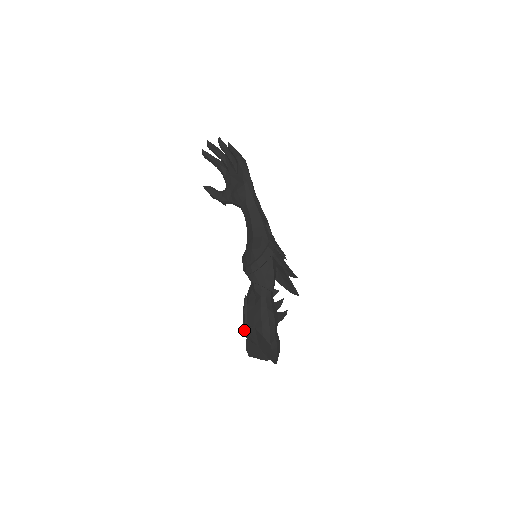
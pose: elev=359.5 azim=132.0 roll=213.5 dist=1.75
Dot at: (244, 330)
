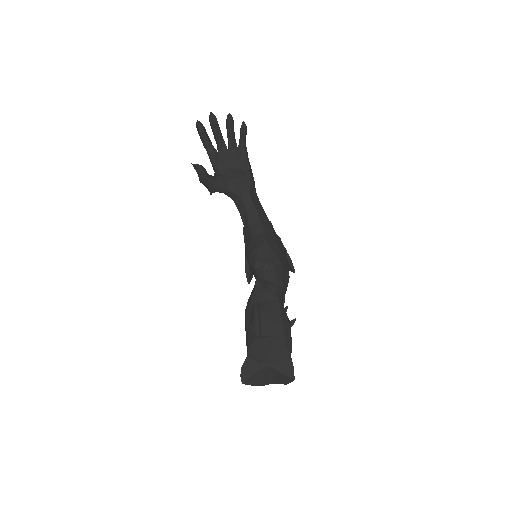
Dot at: (256, 342)
